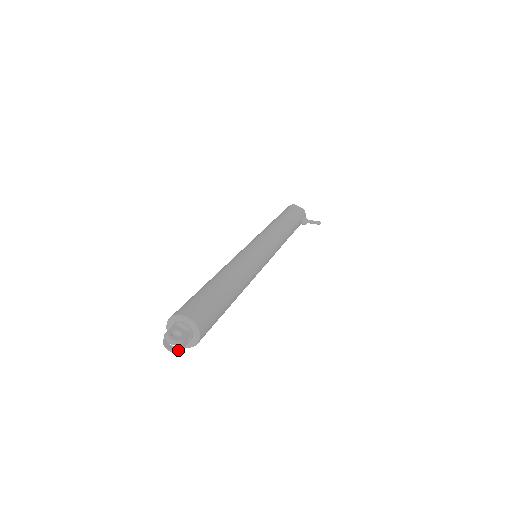
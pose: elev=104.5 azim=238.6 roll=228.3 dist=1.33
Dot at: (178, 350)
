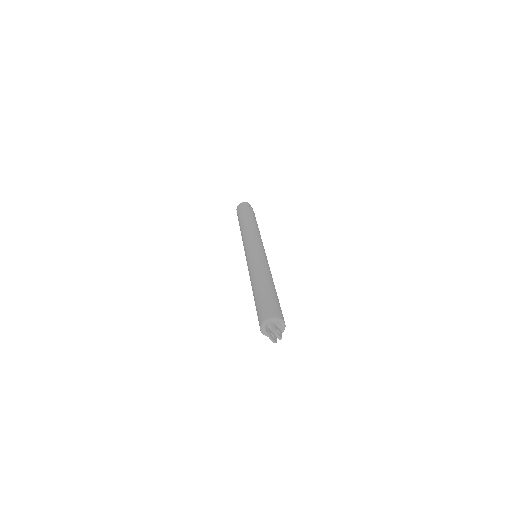
Dot at: occluded
